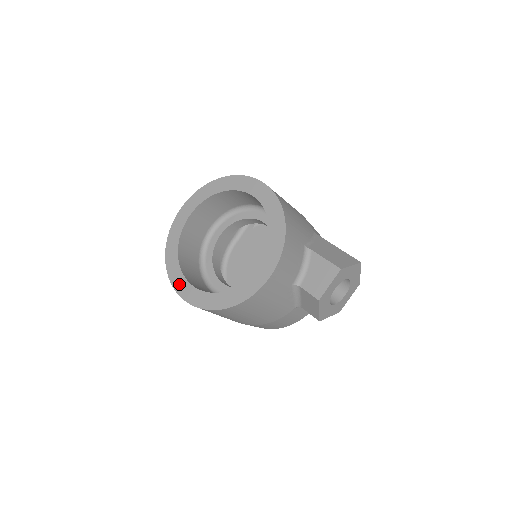
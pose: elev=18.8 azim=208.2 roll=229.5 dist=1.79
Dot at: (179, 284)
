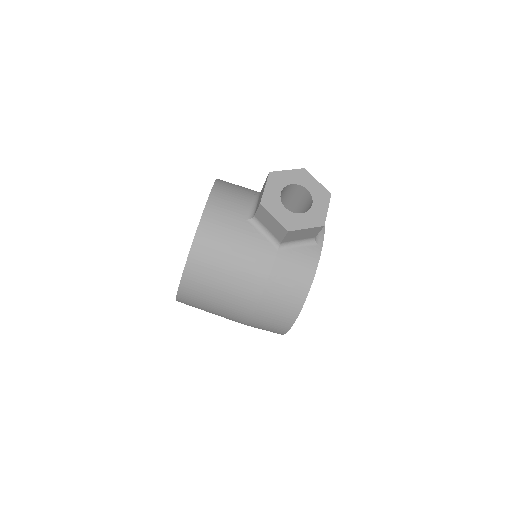
Dot at: occluded
